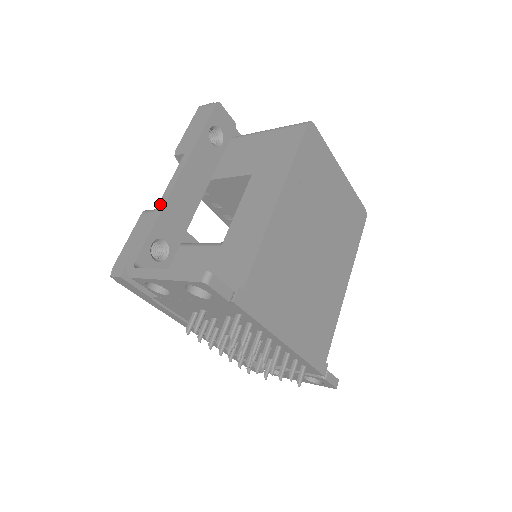
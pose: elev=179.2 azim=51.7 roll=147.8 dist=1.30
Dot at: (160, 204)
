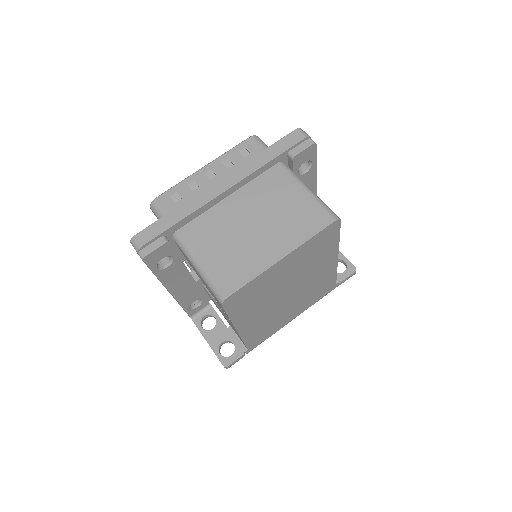
Dot at: occluded
